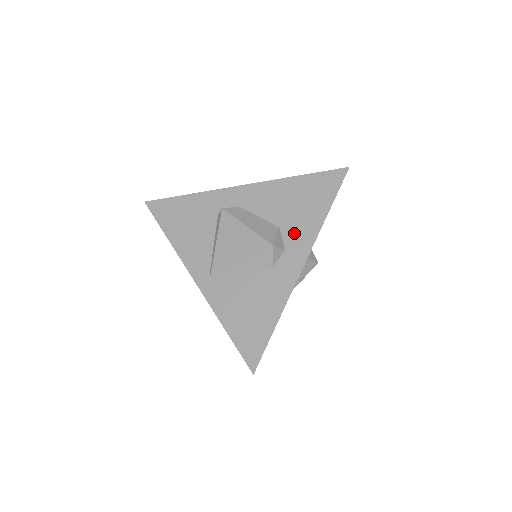
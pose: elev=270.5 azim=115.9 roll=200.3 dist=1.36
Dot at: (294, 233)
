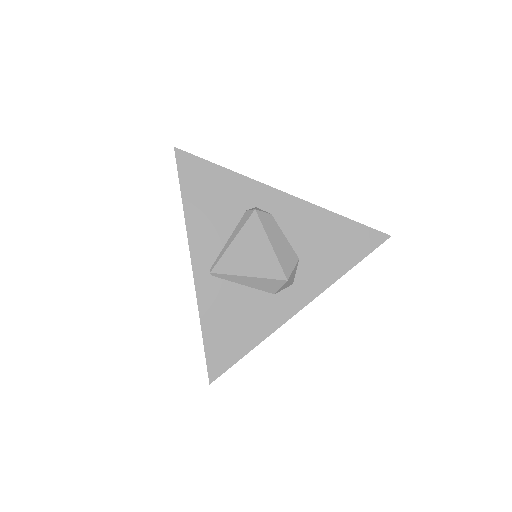
Dot at: (310, 272)
